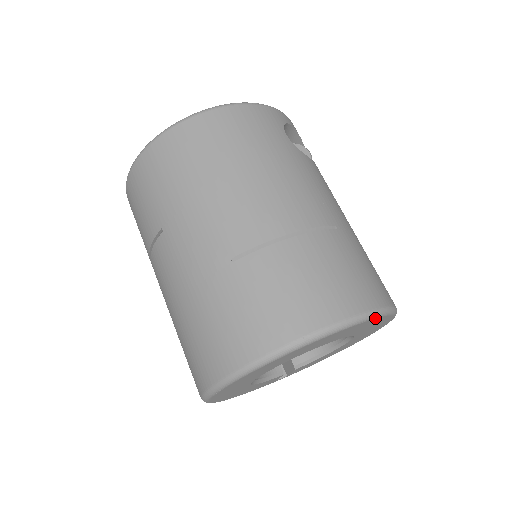
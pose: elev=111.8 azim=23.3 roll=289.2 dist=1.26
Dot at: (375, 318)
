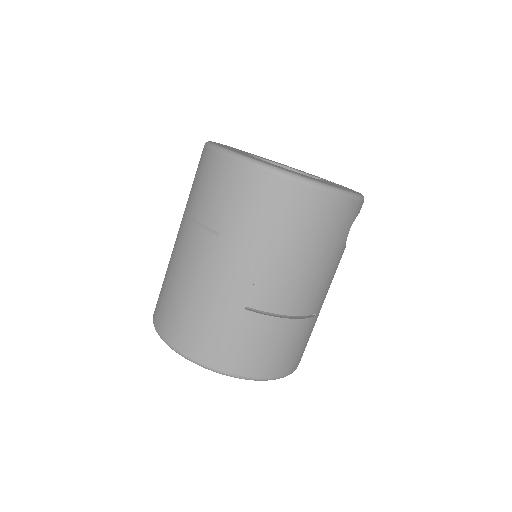
Dot at: occluded
